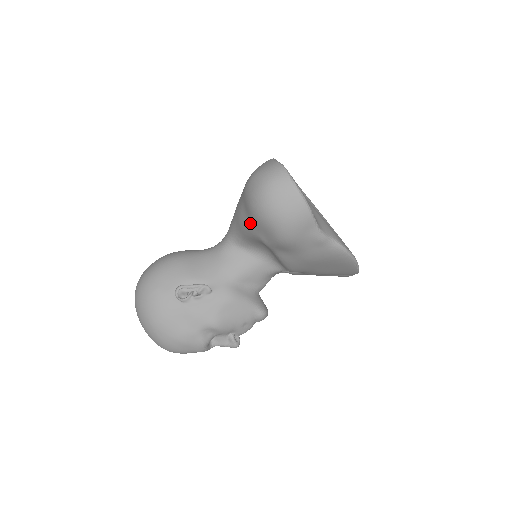
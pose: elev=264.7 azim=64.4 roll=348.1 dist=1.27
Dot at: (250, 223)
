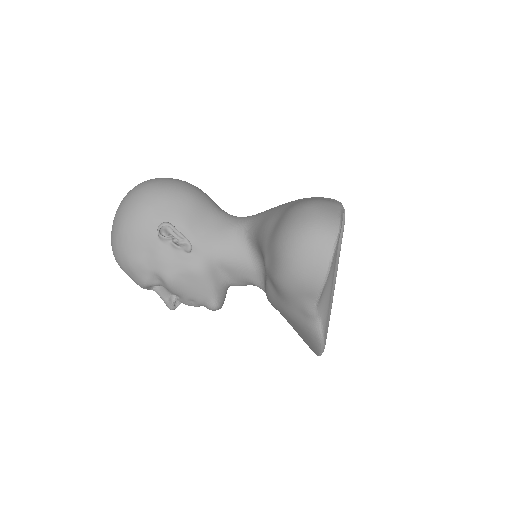
Dot at: (269, 238)
